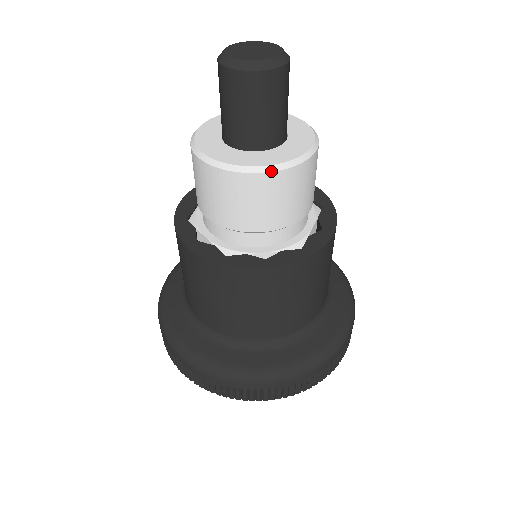
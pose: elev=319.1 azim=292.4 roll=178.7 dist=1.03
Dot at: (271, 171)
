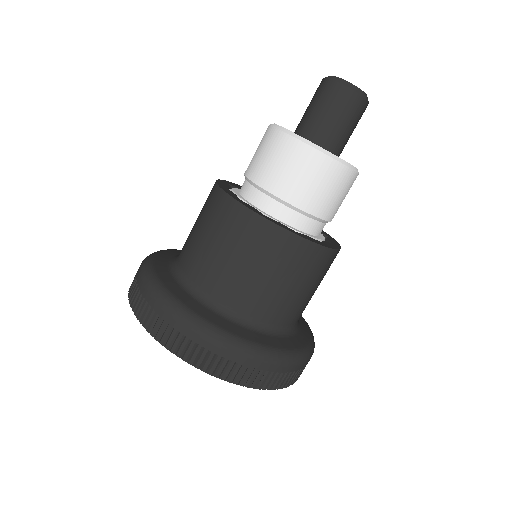
Dot at: (288, 133)
